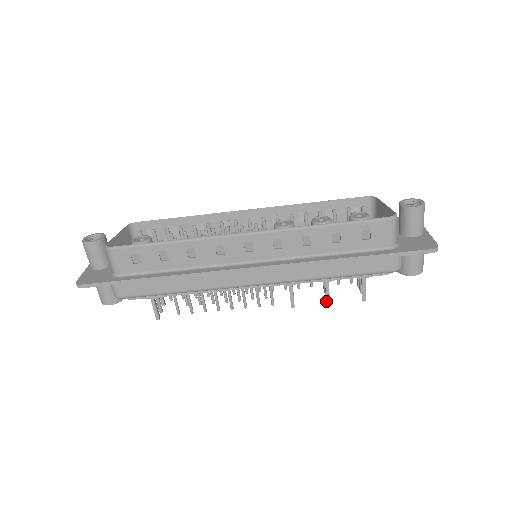
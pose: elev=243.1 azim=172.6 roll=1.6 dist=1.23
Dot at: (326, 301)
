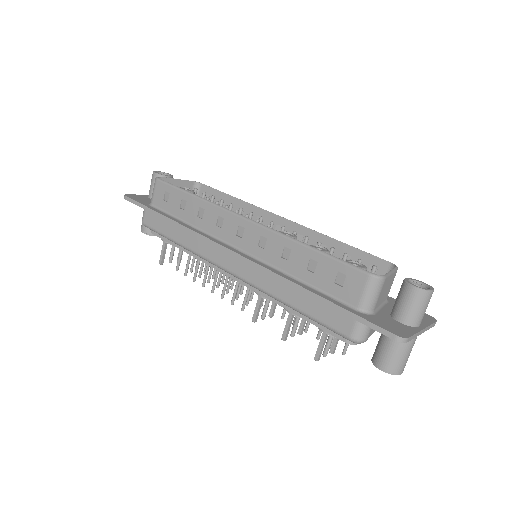
Dot at: (282, 335)
